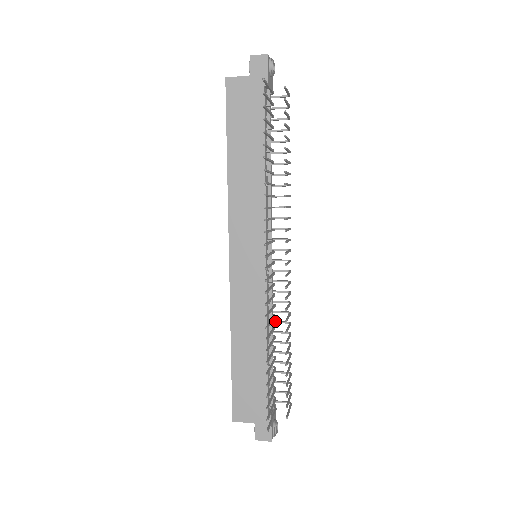
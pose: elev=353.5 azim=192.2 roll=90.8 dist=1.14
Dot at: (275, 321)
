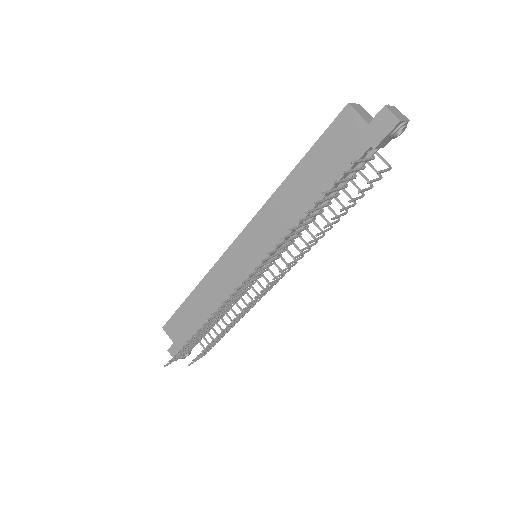
Dot at: (236, 303)
